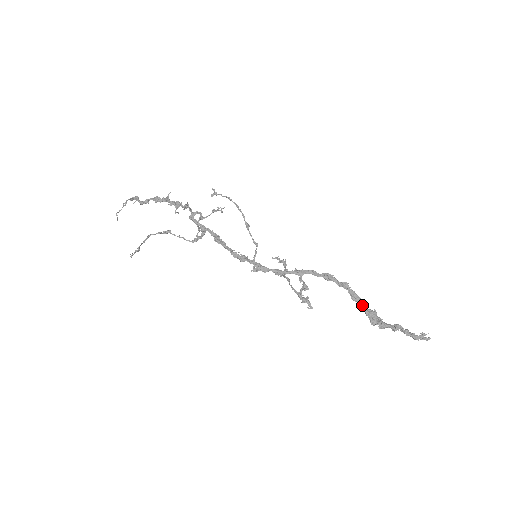
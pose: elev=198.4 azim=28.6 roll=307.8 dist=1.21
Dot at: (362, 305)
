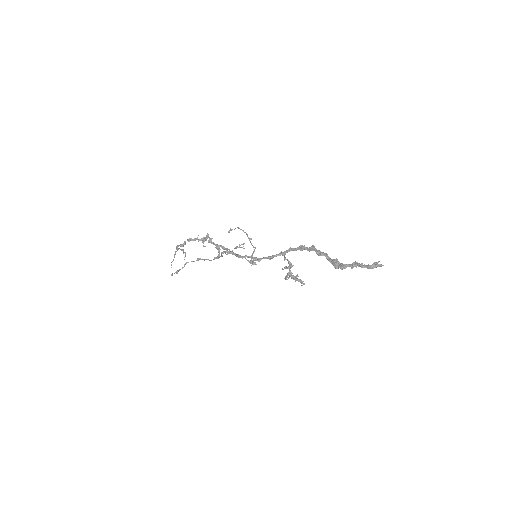
Dot at: occluded
